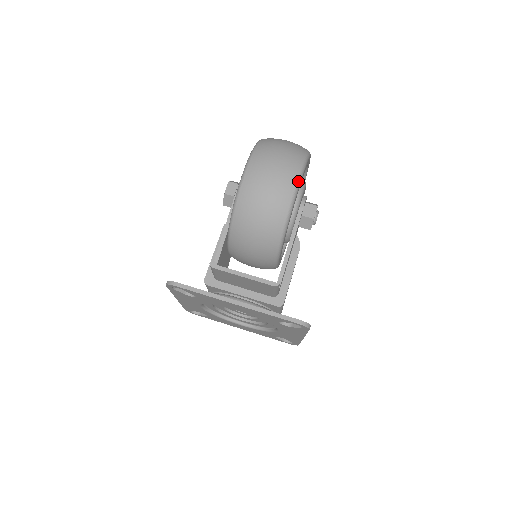
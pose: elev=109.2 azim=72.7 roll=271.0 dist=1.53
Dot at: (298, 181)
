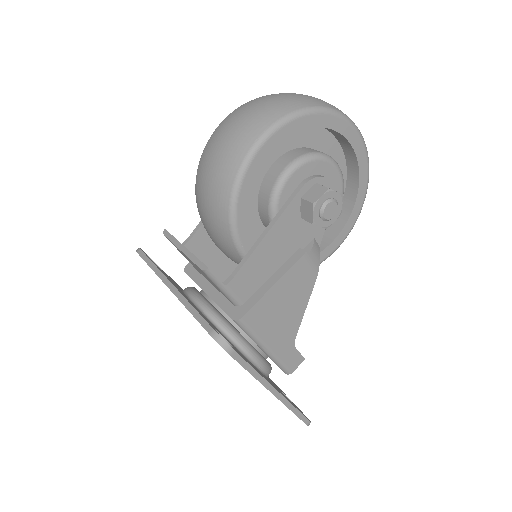
Dot at: (270, 127)
